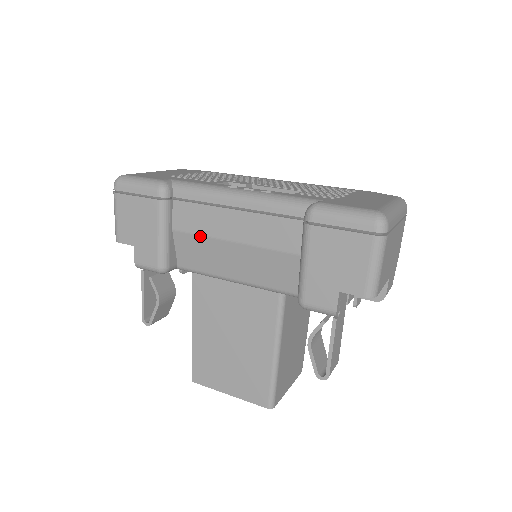
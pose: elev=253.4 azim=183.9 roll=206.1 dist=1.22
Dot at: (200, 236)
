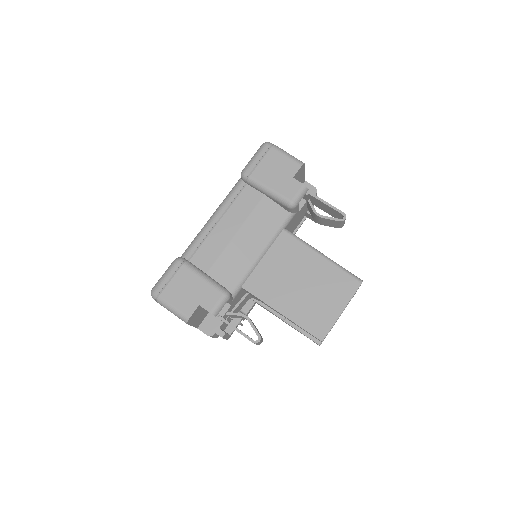
Dot at: (221, 255)
